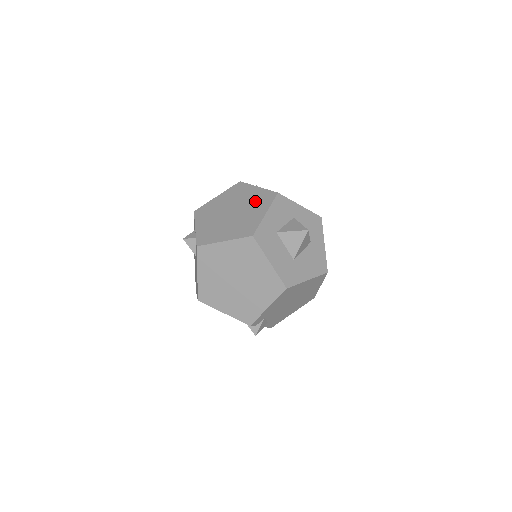
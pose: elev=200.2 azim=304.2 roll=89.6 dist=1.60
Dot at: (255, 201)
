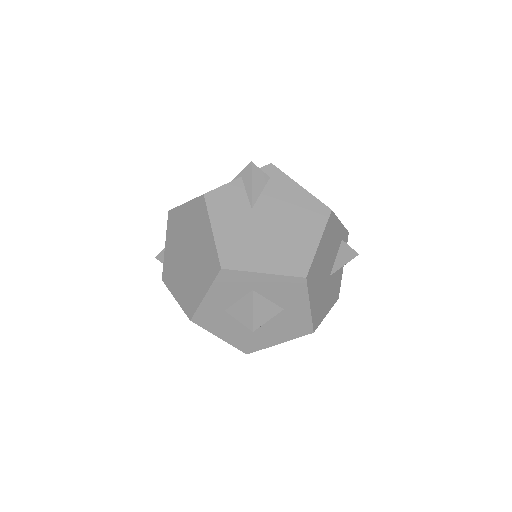
Dot at: (203, 259)
